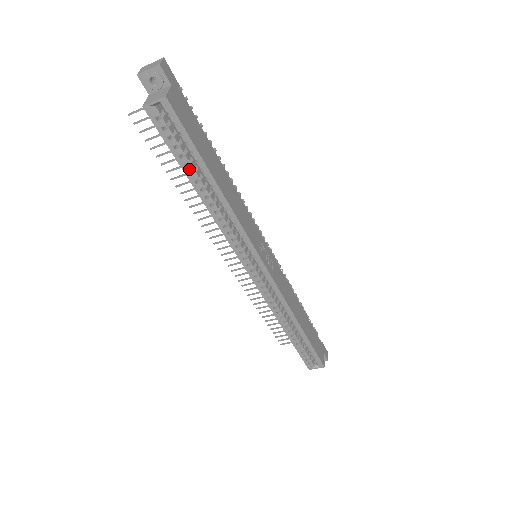
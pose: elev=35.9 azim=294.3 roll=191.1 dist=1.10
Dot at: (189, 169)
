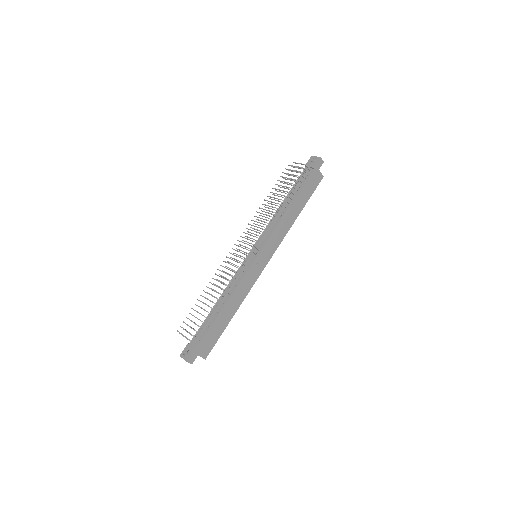
Dot at: occluded
